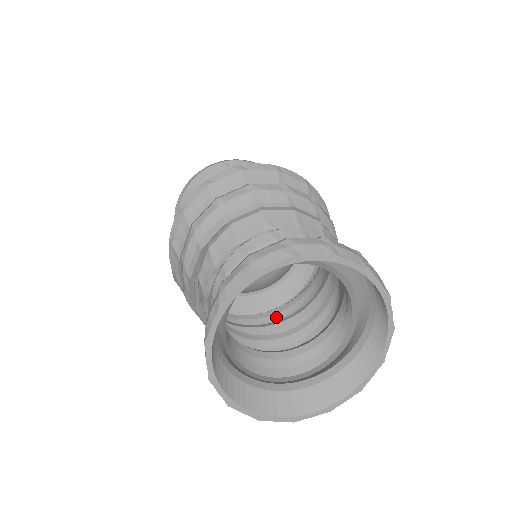
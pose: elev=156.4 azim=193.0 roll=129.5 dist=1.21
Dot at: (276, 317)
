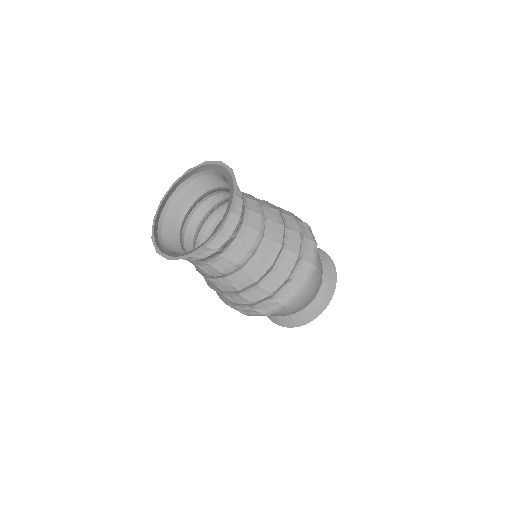
Dot at: occluded
